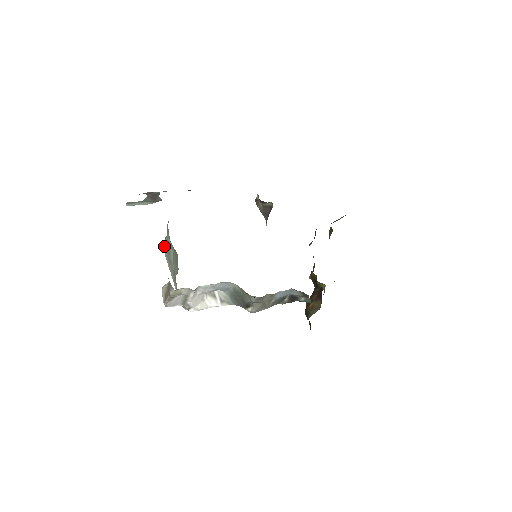
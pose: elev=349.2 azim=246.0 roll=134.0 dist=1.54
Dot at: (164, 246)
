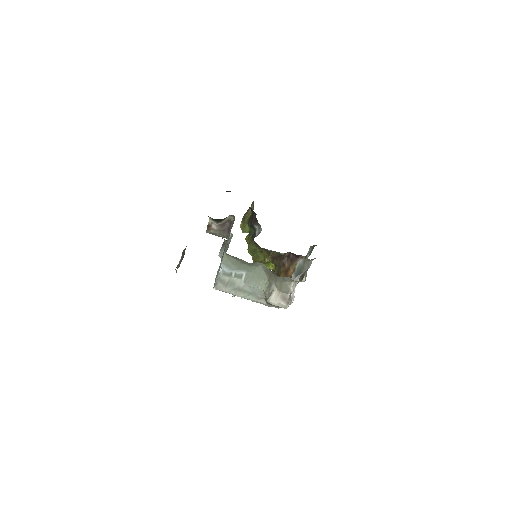
Dot at: (219, 286)
